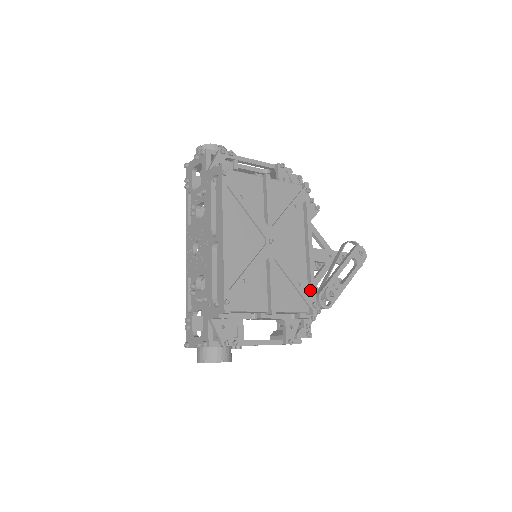
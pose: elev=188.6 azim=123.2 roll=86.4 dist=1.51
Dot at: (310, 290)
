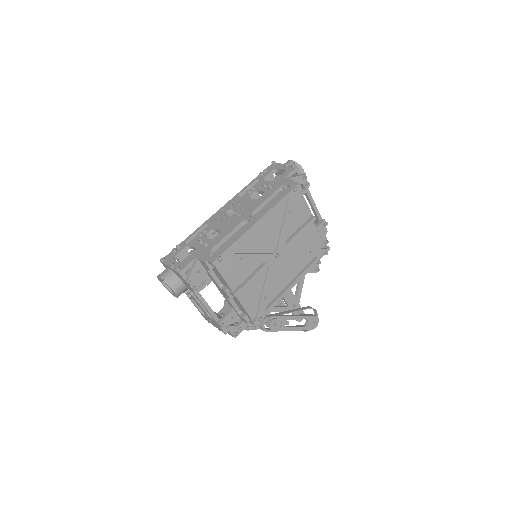
Dot at: (267, 308)
